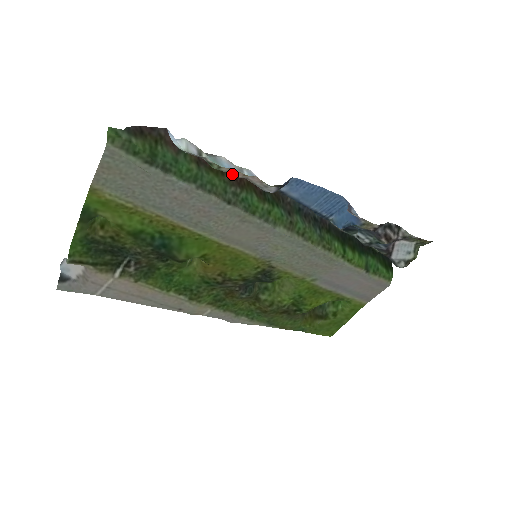
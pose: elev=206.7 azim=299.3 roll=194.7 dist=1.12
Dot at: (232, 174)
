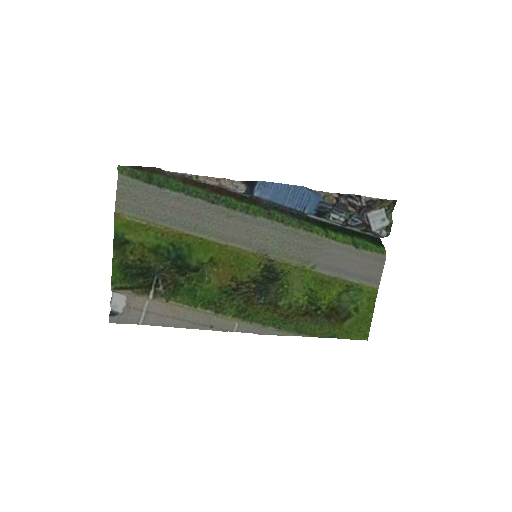
Dot at: (209, 183)
